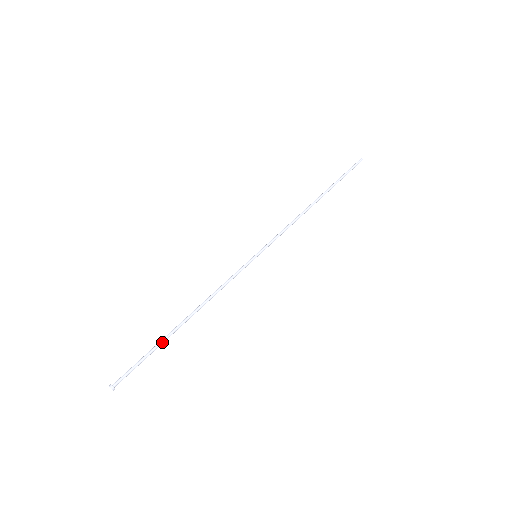
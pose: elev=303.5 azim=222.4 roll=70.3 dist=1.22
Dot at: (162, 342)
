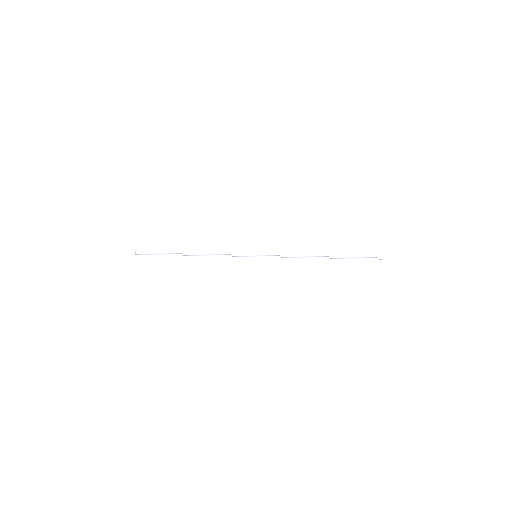
Dot at: occluded
